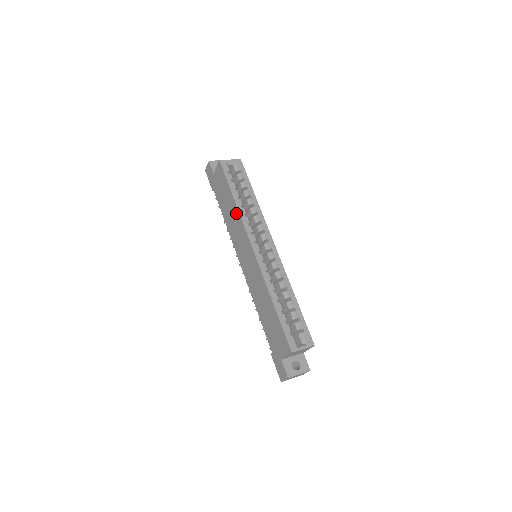
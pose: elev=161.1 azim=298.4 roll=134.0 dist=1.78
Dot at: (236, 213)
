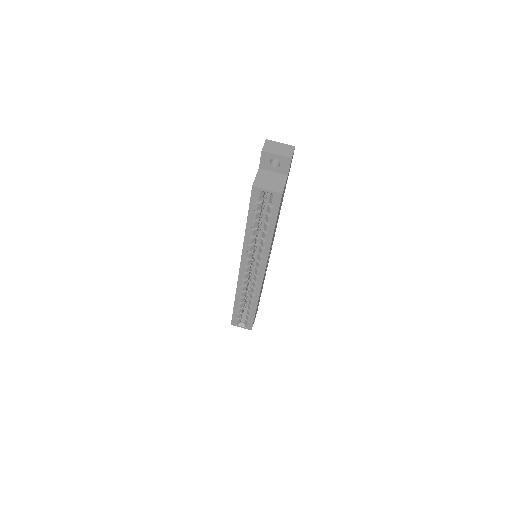
Dot at: occluded
